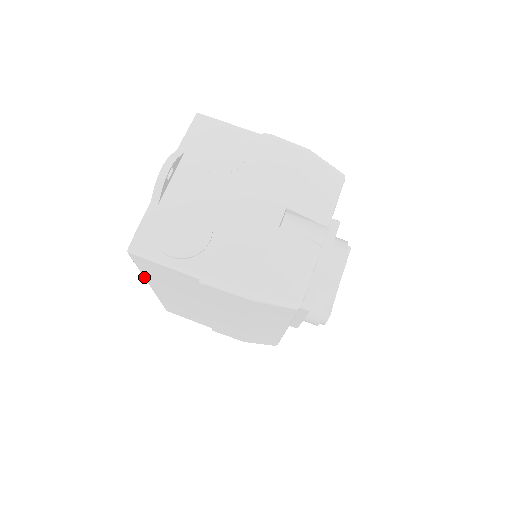
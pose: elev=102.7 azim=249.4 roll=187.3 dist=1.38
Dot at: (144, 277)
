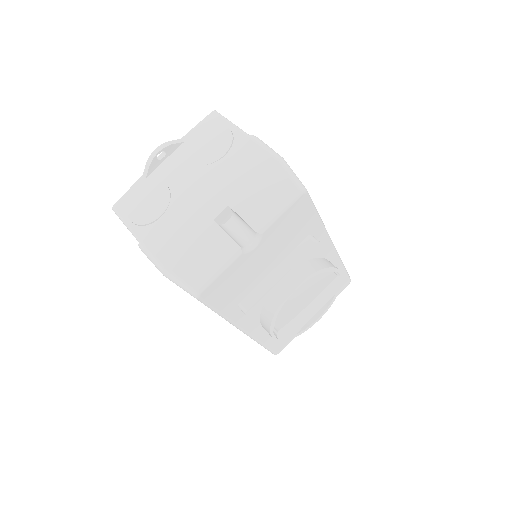
Dot at: occluded
